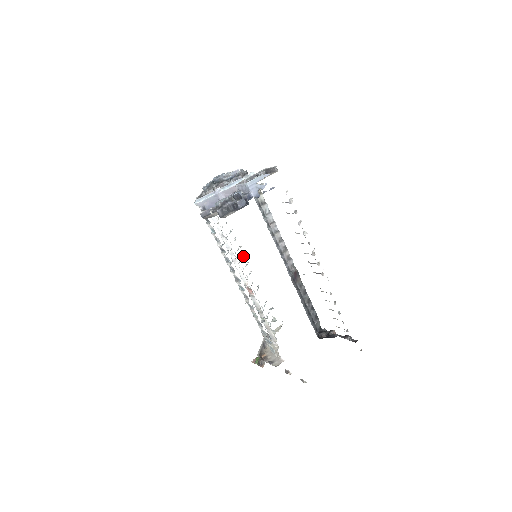
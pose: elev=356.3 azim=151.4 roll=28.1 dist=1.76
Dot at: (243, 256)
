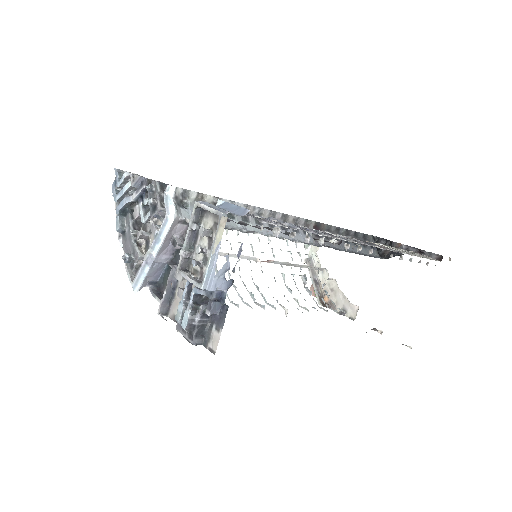
Dot at: occluded
